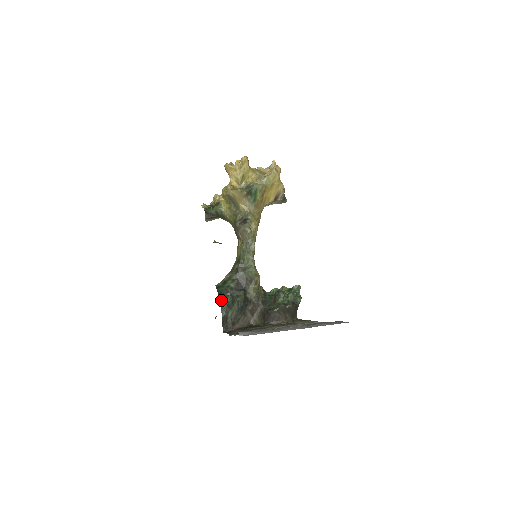
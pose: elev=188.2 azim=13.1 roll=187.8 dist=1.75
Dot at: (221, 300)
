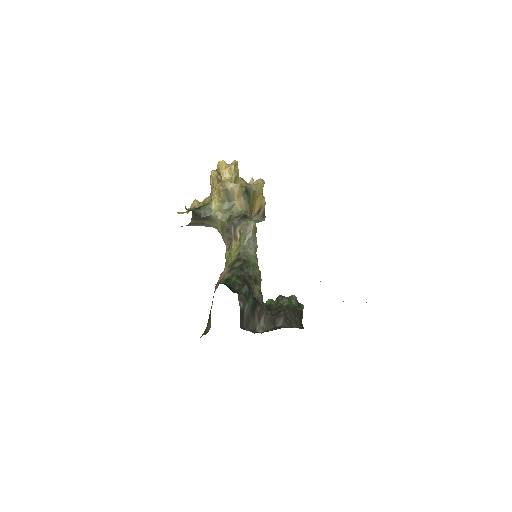
Dot at: (235, 292)
